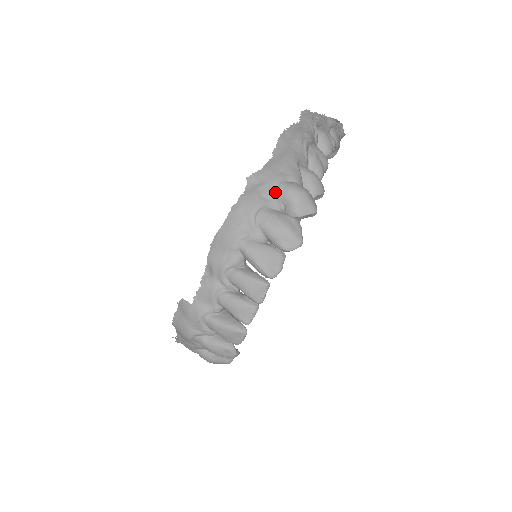
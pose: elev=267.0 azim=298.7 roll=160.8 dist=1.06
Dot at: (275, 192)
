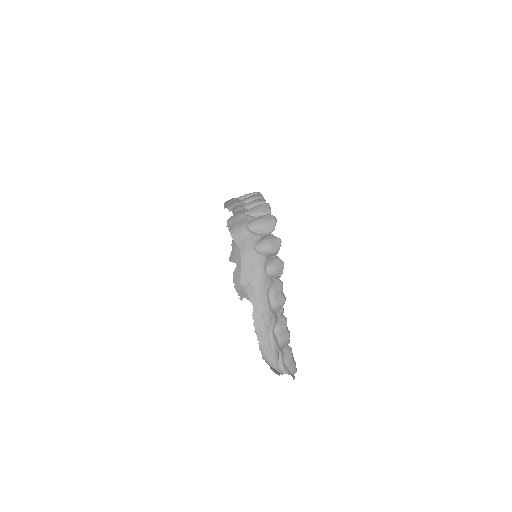
Dot at: occluded
